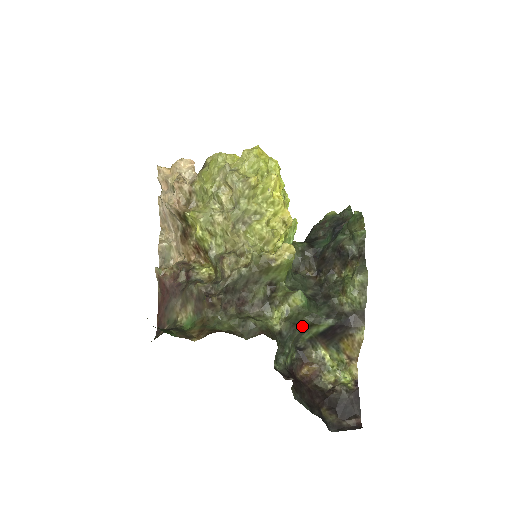
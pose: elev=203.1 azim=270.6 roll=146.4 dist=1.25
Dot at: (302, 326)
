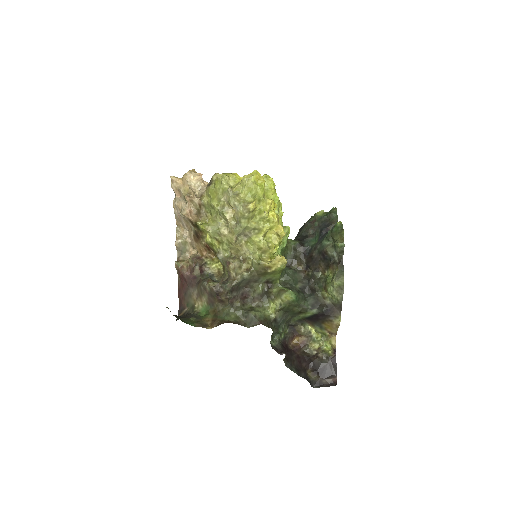
Dot at: (292, 313)
